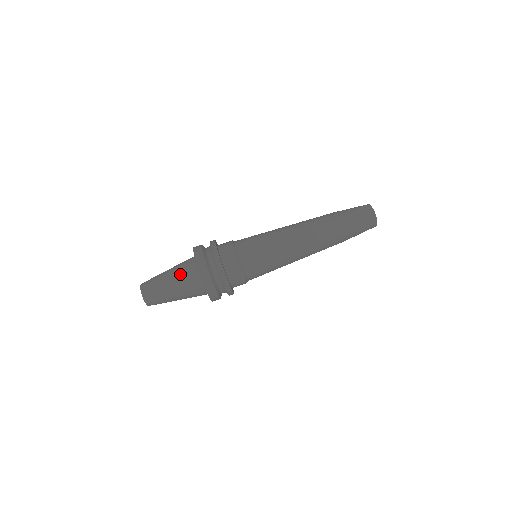
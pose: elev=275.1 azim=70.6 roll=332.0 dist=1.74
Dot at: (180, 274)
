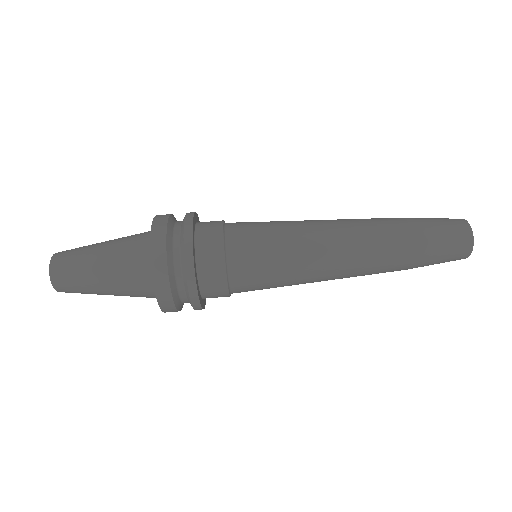
Dot at: occluded
